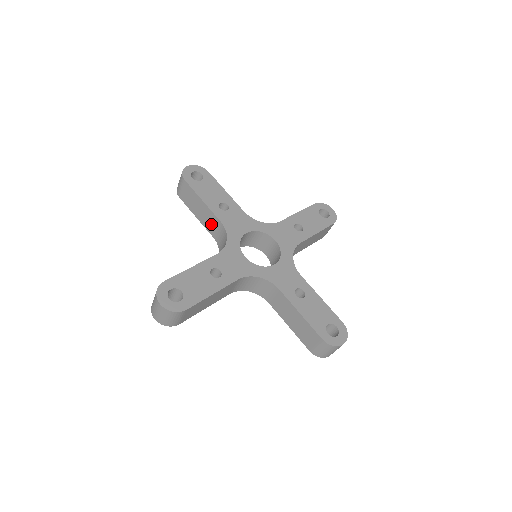
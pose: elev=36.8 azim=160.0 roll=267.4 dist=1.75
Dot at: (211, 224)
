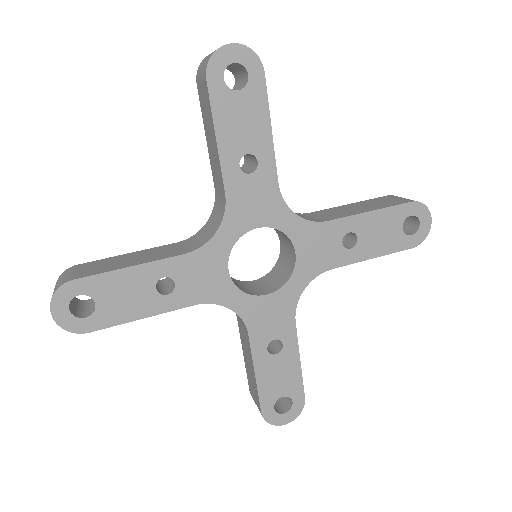
Dot at: (216, 175)
